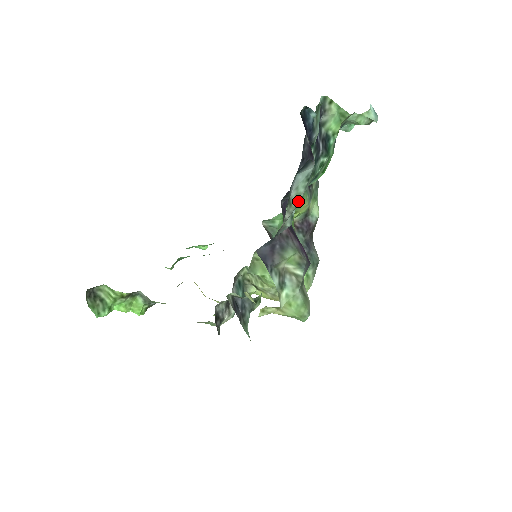
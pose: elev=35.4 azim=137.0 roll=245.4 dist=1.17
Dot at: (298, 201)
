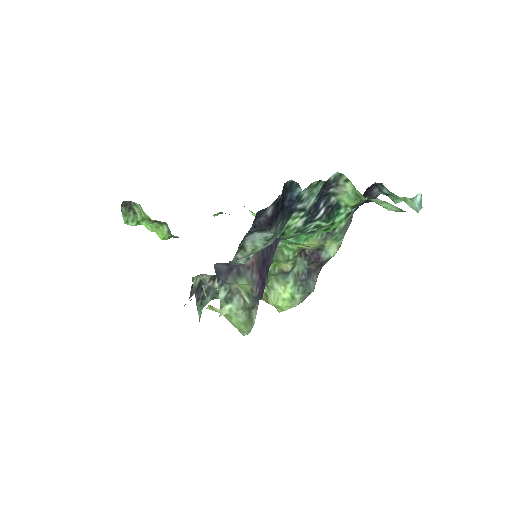
Dot at: (255, 250)
